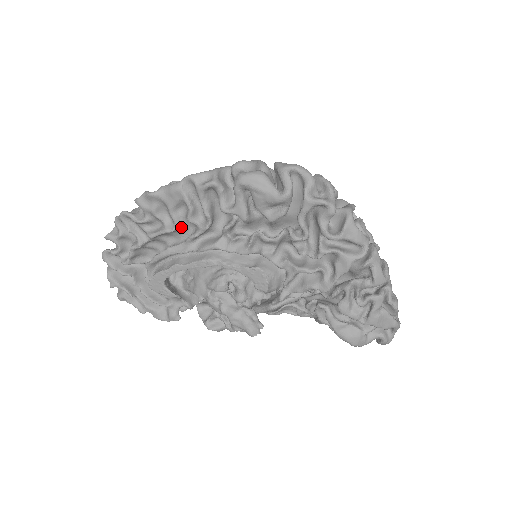
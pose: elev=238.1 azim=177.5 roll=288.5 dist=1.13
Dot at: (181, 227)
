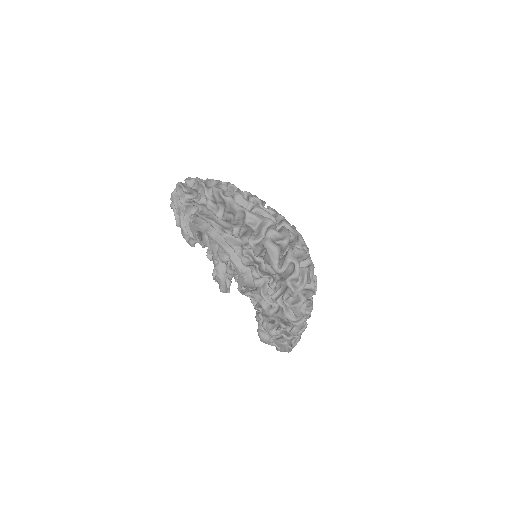
Dot at: (226, 220)
